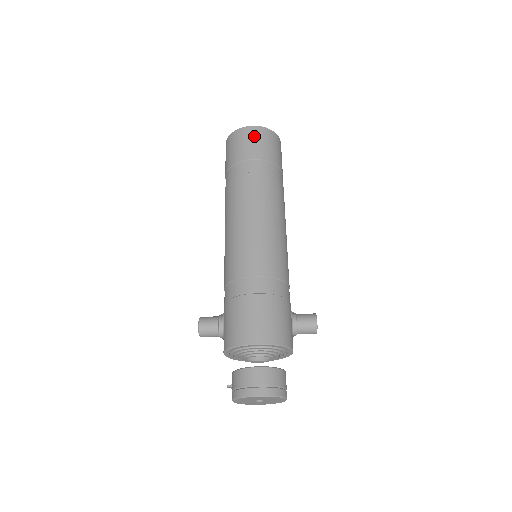
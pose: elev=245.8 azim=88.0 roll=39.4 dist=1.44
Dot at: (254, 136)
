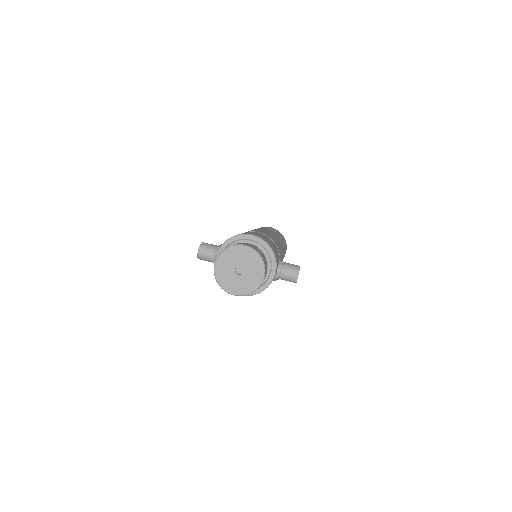
Dot at: occluded
